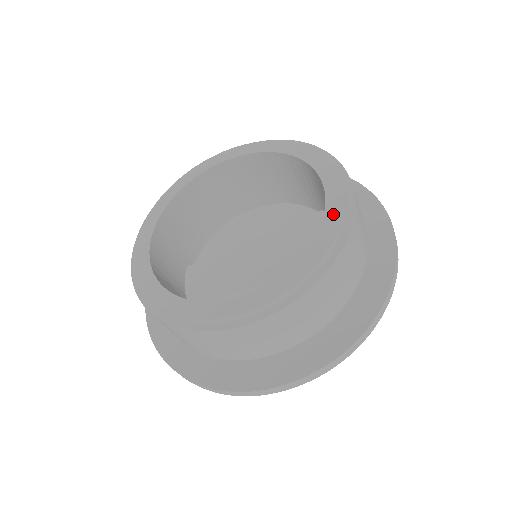
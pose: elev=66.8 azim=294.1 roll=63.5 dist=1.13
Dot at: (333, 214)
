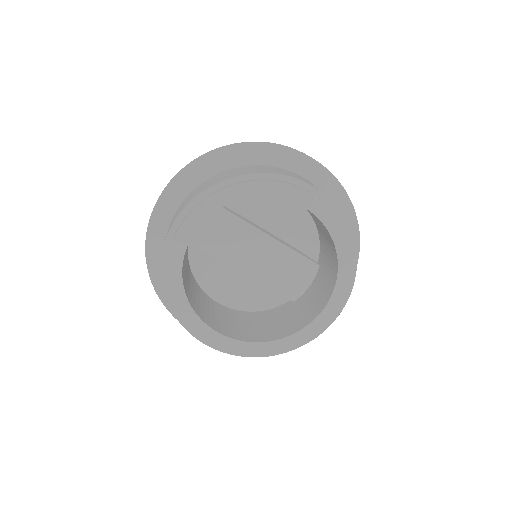
Dot at: (301, 337)
